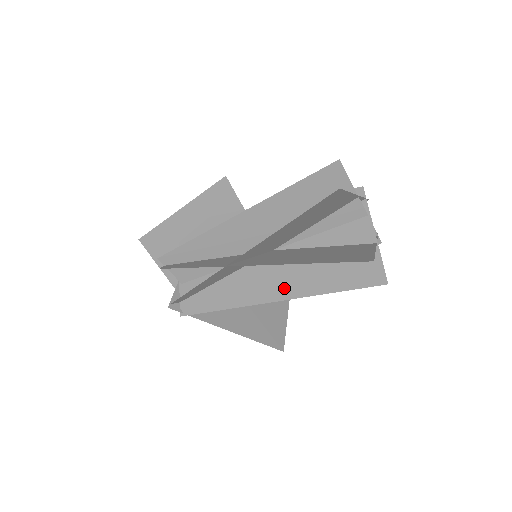
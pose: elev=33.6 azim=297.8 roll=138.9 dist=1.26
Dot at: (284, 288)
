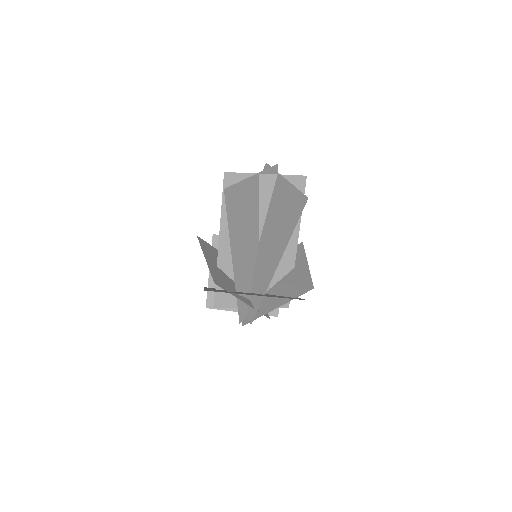
Dot at: (275, 257)
